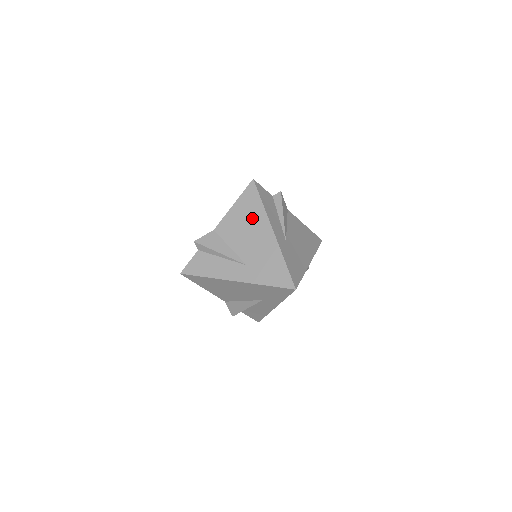
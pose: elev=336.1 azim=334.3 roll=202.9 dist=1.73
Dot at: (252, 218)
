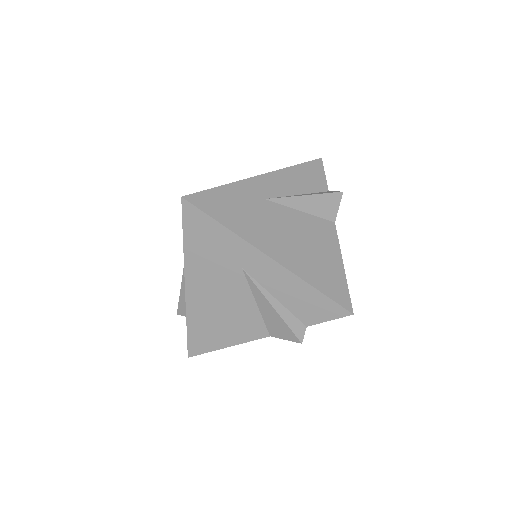
Dot at: occluded
